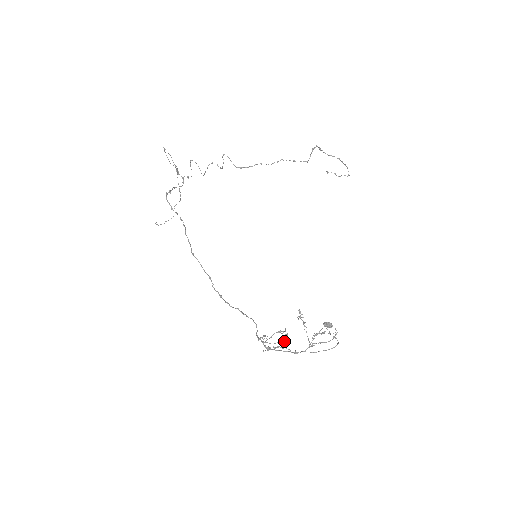
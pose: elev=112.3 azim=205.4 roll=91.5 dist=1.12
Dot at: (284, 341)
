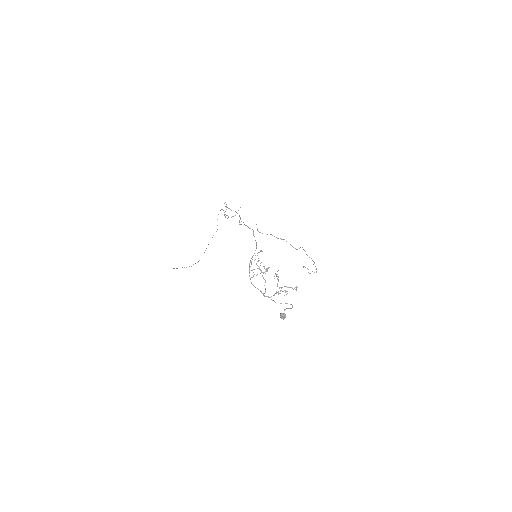
Dot at: occluded
